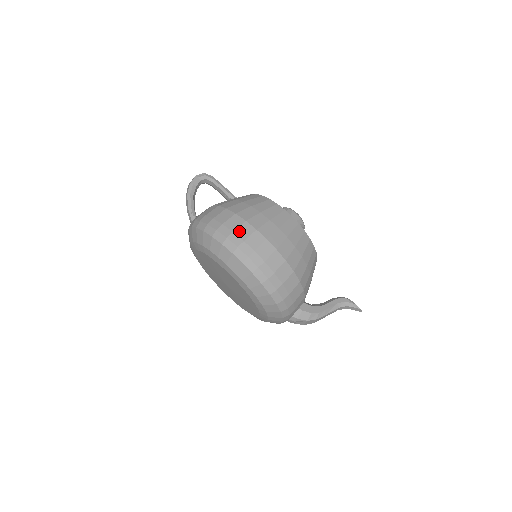
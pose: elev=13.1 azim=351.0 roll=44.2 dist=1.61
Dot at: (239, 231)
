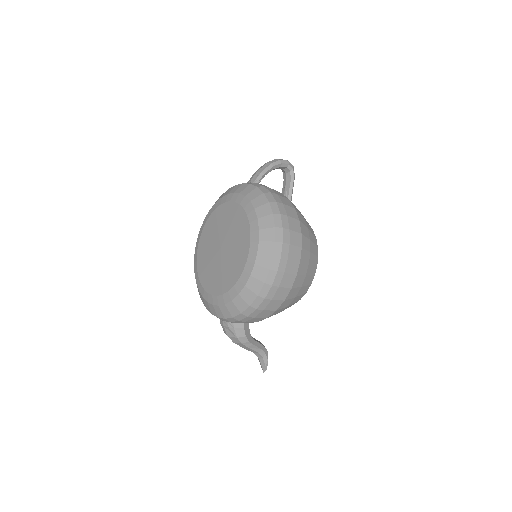
Dot at: (293, 234)
